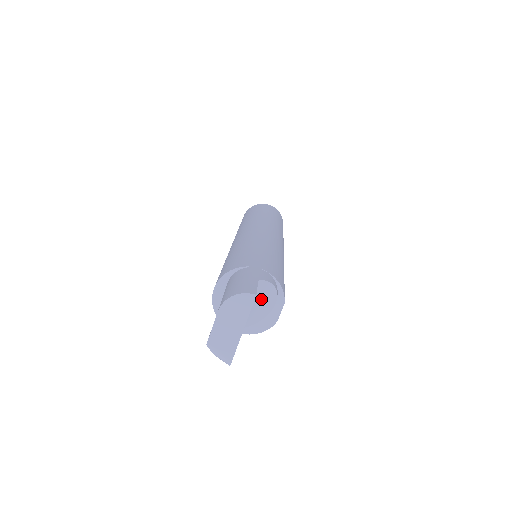
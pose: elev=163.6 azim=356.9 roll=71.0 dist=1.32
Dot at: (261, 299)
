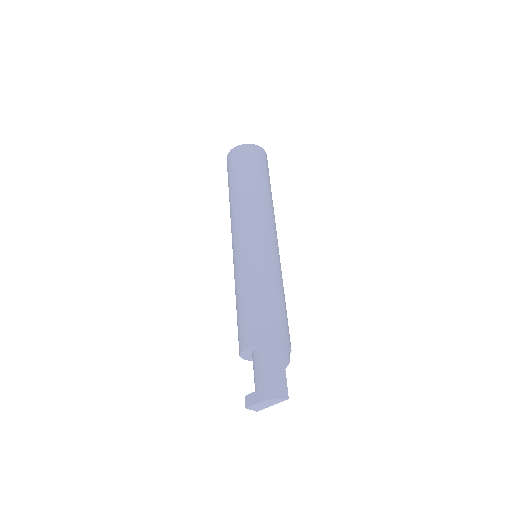
Dot at: occluded
